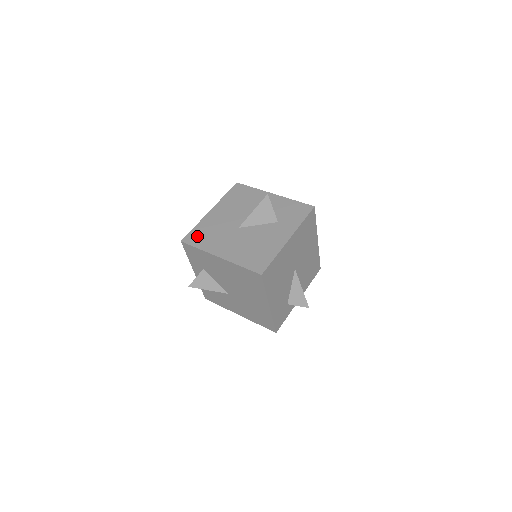
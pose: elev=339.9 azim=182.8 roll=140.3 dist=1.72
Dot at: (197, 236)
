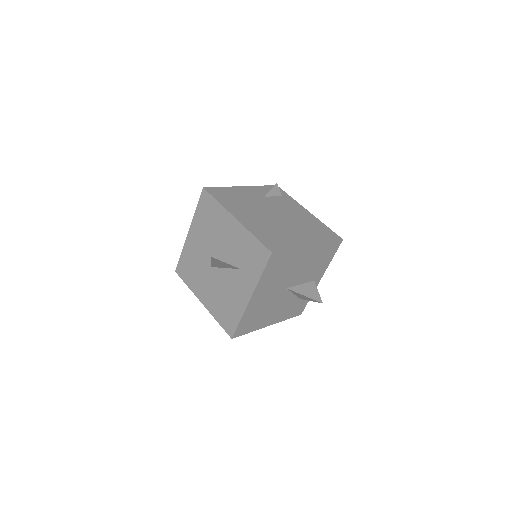
Dot at: (184, 269)
